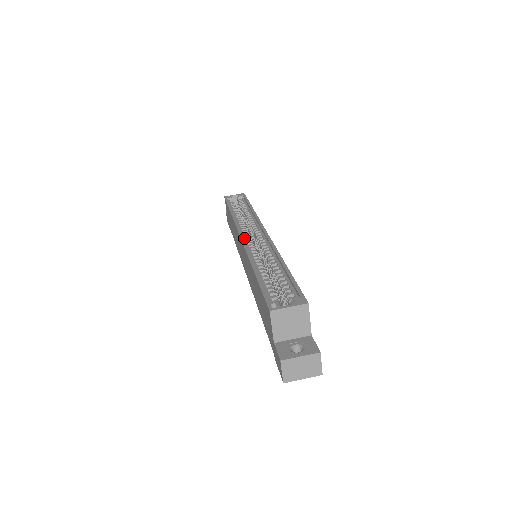
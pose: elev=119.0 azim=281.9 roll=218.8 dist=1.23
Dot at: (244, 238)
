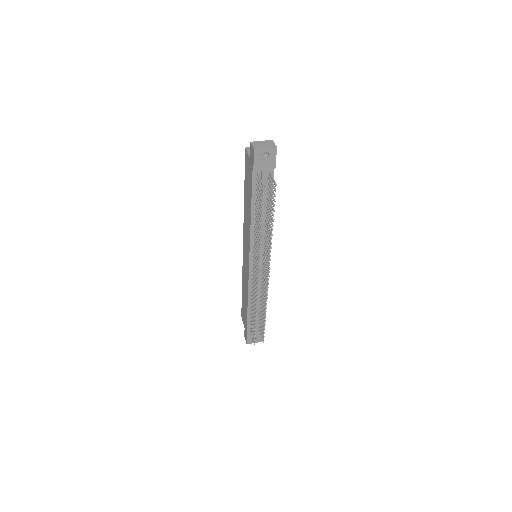
Dot at: occluded
